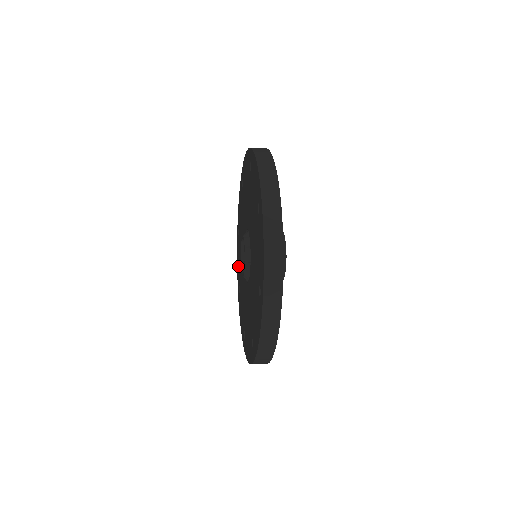
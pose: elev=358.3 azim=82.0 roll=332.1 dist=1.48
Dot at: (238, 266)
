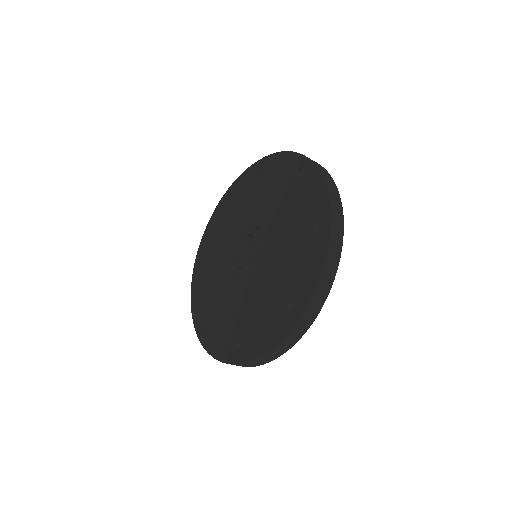
Dot at: (222, 343)
